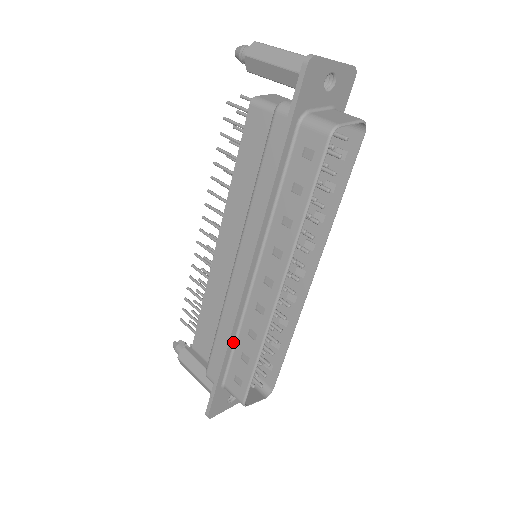
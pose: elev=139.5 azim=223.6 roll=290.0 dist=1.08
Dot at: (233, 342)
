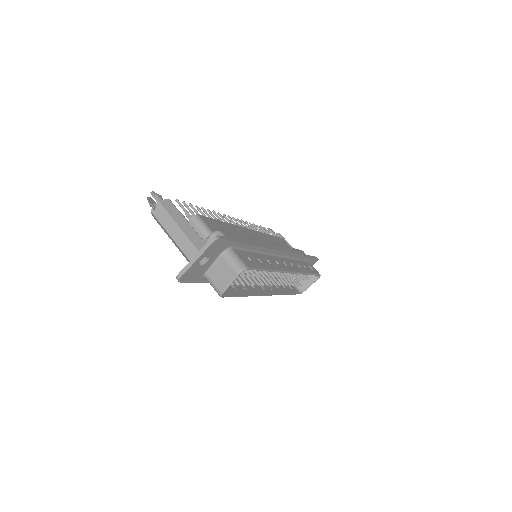
Dot at: occluded
